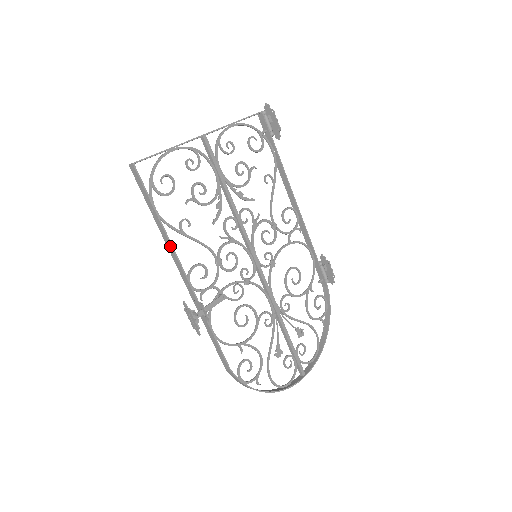
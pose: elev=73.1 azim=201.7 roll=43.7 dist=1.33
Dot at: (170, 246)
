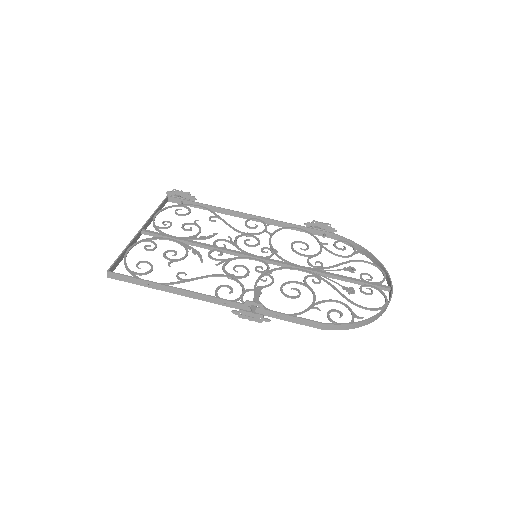
Dot at: (184, 292)
